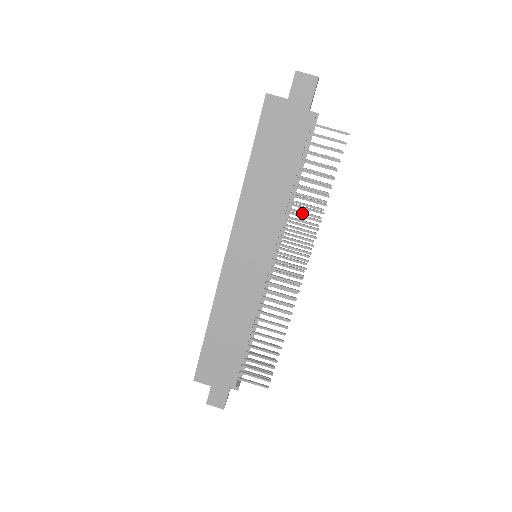
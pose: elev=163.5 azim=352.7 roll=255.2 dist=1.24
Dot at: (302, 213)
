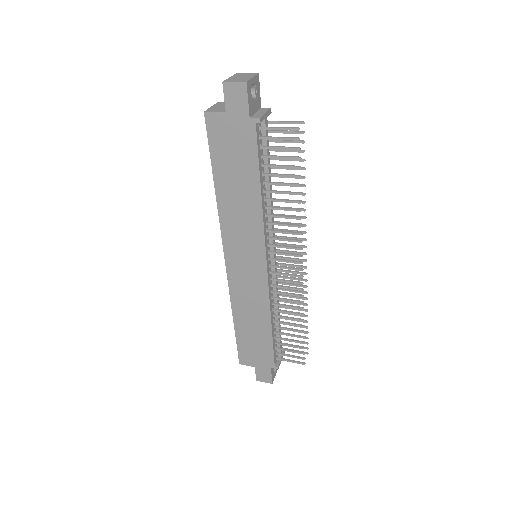
Dot at: occluded
